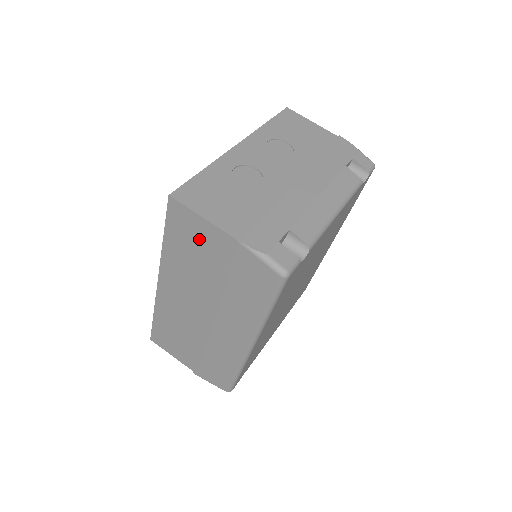
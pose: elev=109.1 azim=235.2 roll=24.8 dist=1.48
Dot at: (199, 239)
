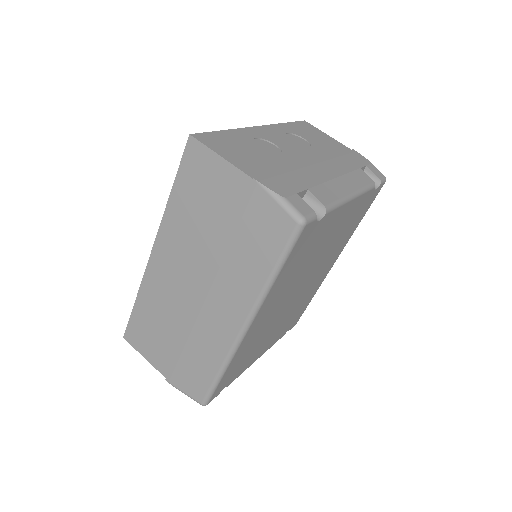
Dot at: (212, 186)
